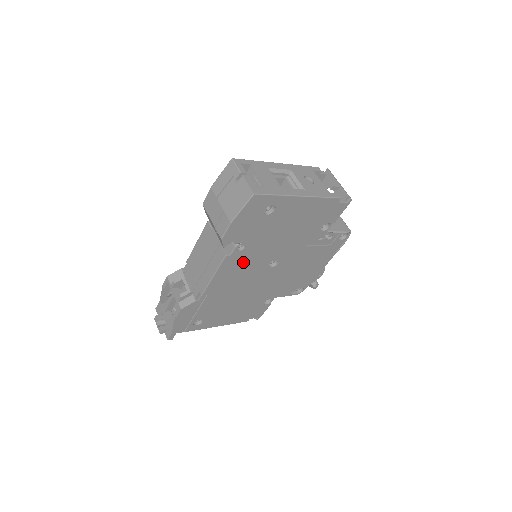
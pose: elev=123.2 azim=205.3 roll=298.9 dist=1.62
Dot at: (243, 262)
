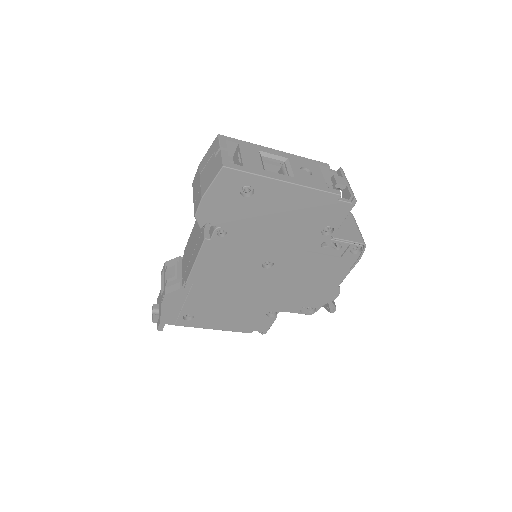
Dot at: (228, 253)
